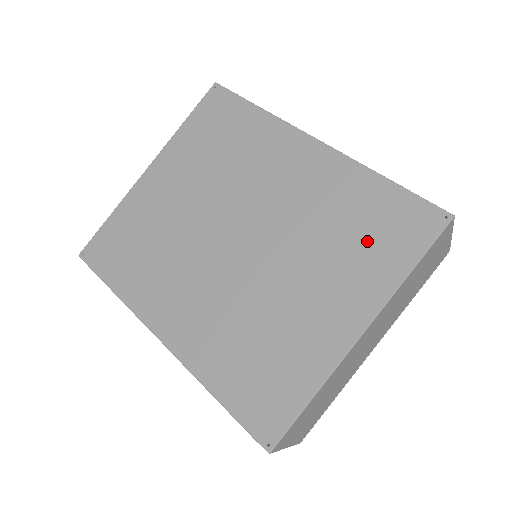
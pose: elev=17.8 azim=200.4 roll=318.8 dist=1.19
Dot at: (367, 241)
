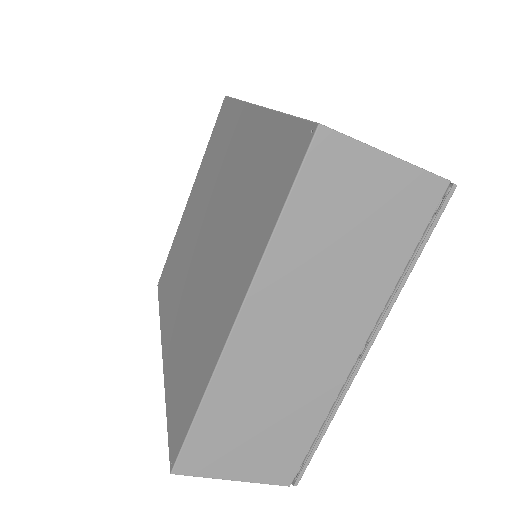
Dot at: (258, 200)
